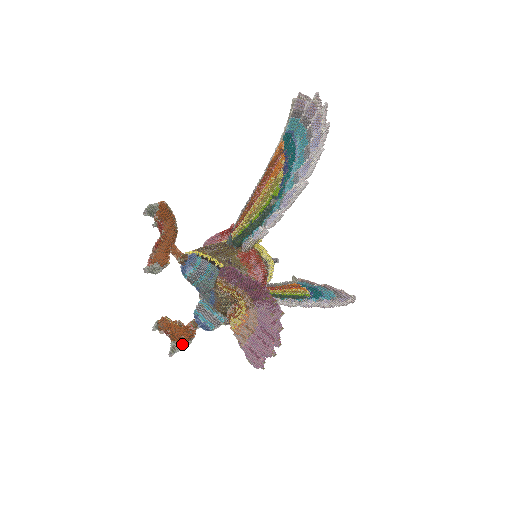
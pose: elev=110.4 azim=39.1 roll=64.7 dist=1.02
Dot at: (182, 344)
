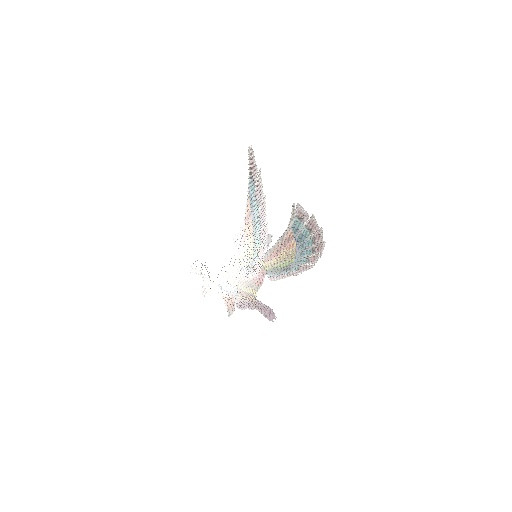
Dot at: (233, 311)
